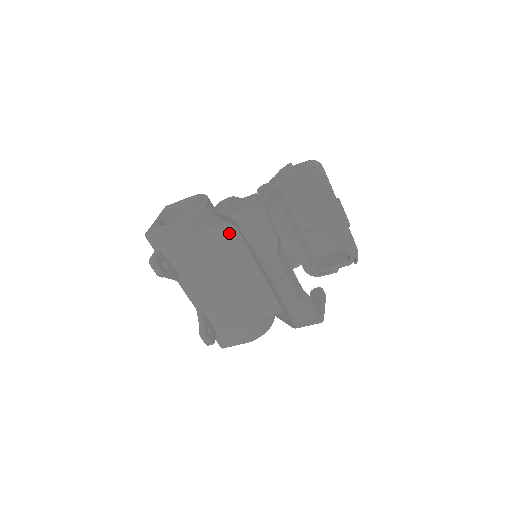
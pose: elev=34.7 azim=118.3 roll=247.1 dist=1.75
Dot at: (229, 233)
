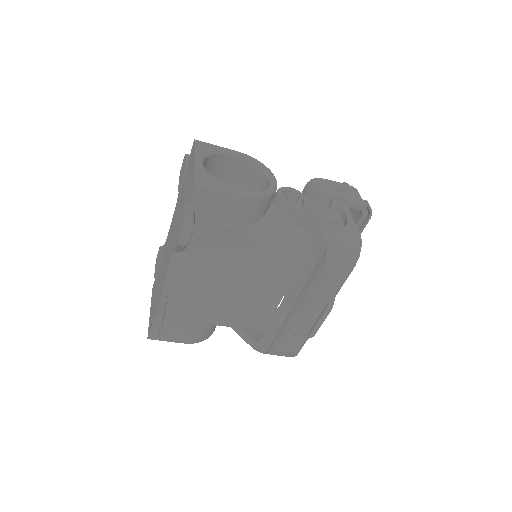
Dot at: (292, 238)
